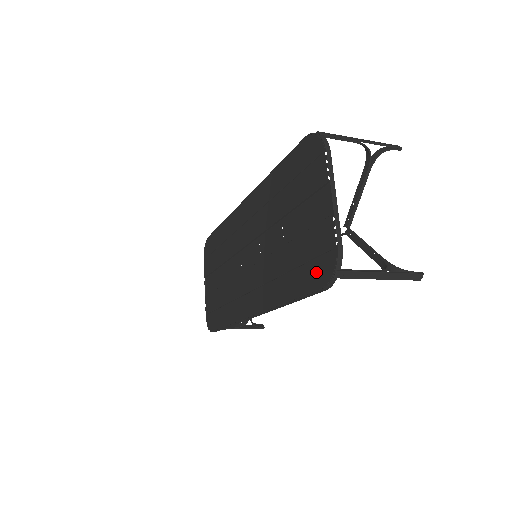
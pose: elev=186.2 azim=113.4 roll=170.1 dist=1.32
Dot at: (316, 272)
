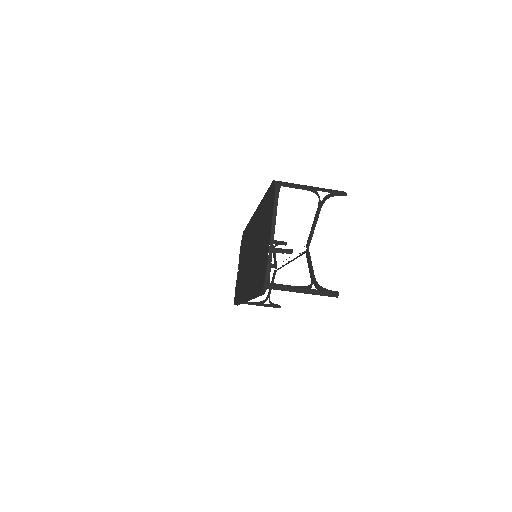
Dot at: (261, 281)
